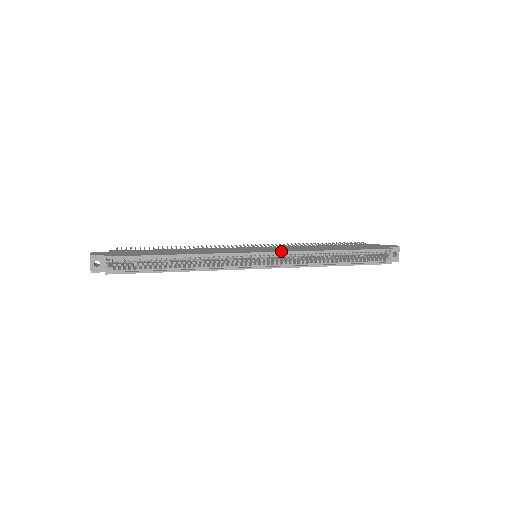
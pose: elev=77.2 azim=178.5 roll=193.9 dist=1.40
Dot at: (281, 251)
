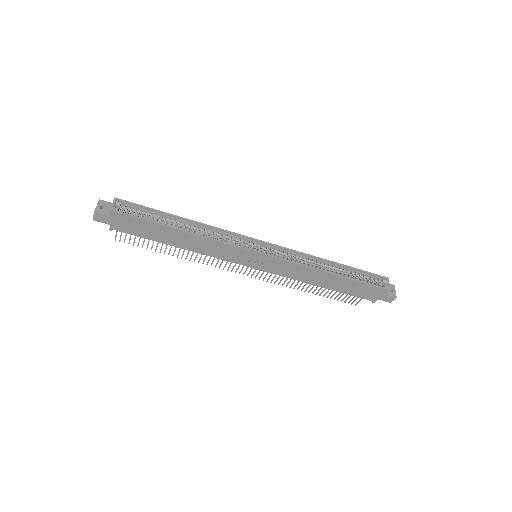
Dot at: (282, 247)
